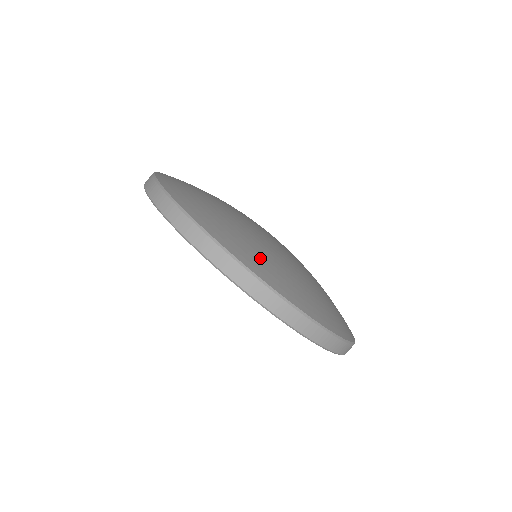
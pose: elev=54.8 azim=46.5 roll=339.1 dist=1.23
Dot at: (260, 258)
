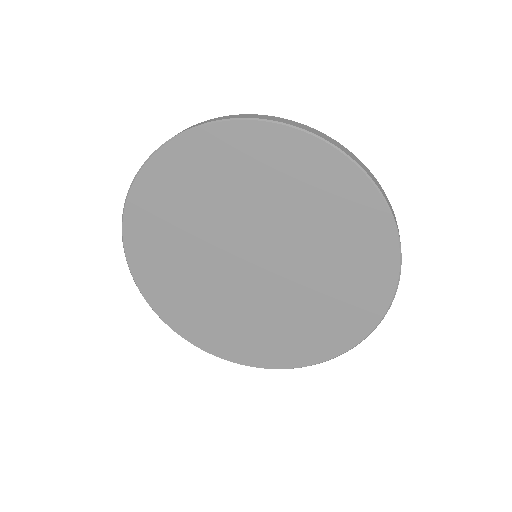
Dot at: occluded
